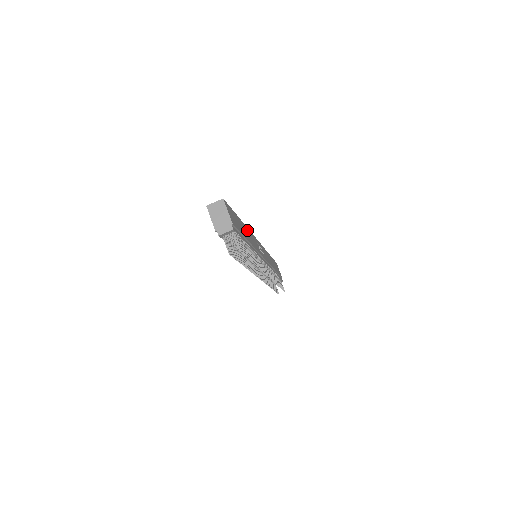
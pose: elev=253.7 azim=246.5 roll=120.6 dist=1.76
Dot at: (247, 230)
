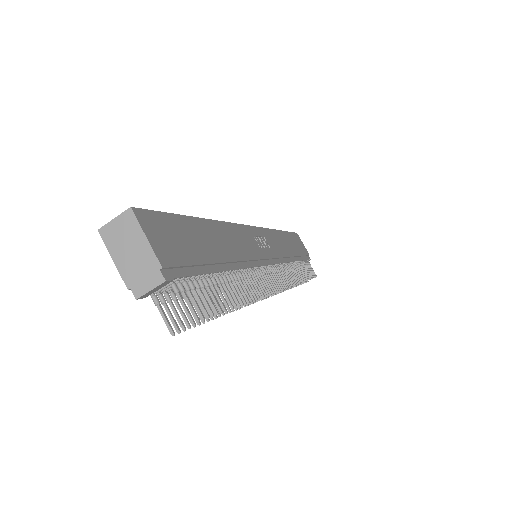
Dot at: (224, 229)
